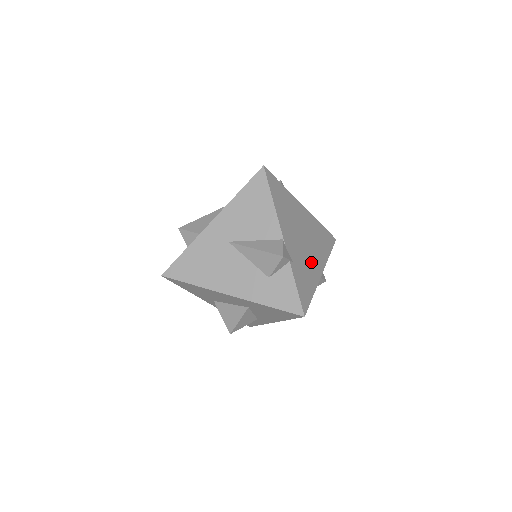
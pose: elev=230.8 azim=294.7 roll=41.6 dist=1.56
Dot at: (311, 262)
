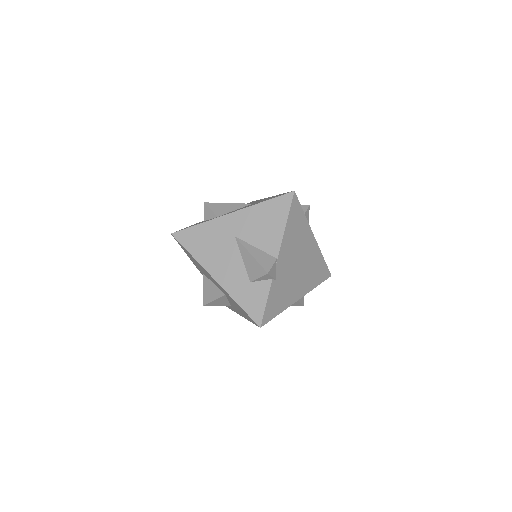
Dot at: (294, 286)
